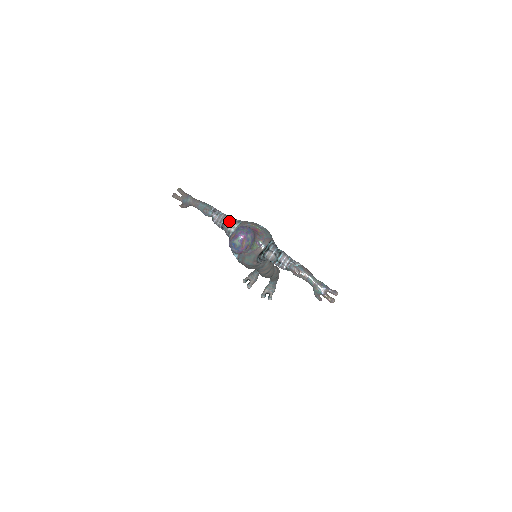
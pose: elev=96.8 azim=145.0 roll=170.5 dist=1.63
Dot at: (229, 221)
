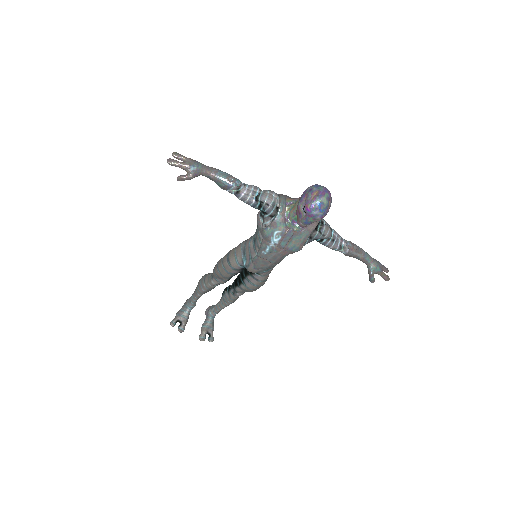
Dot at: (268, 191)
